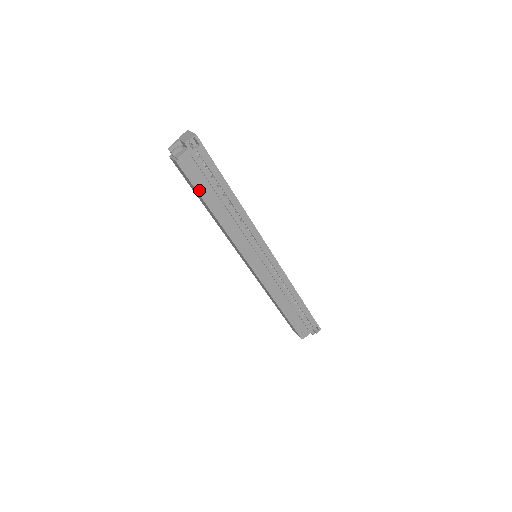
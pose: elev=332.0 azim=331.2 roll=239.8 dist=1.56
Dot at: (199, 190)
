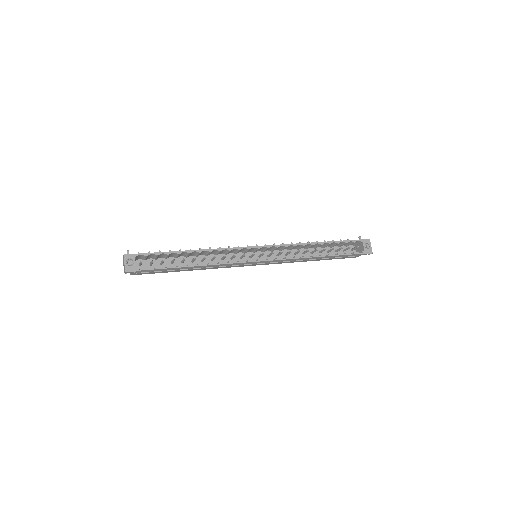
Dot at: (164, 272)
